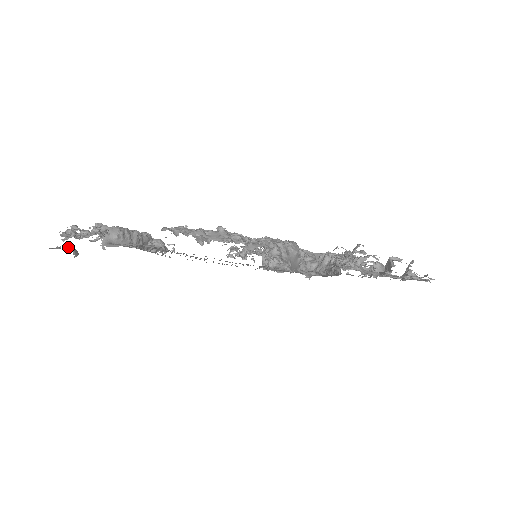
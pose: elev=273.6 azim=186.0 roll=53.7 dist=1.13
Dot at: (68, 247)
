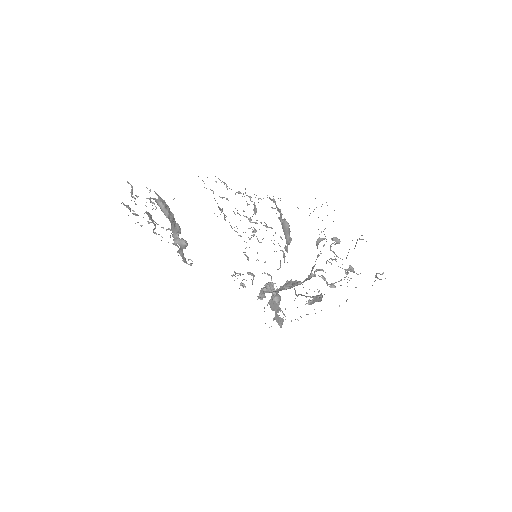
Dot at: occluded
